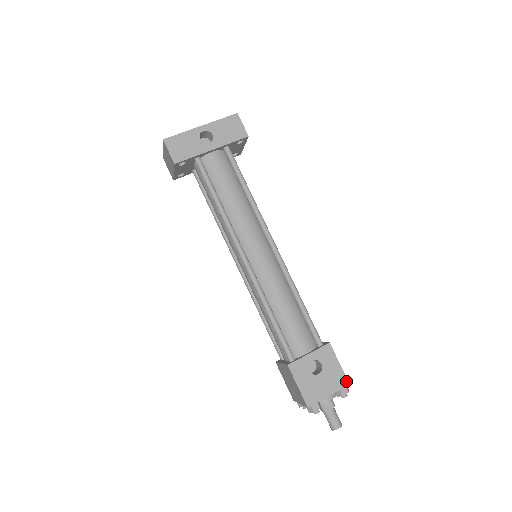
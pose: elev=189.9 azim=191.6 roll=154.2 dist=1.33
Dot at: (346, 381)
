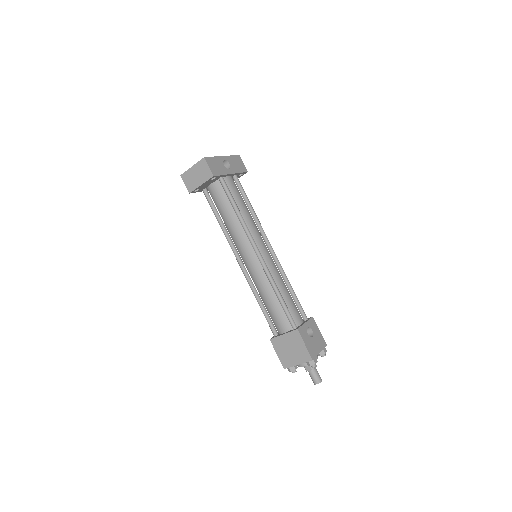
Dot at: (325, 343)
